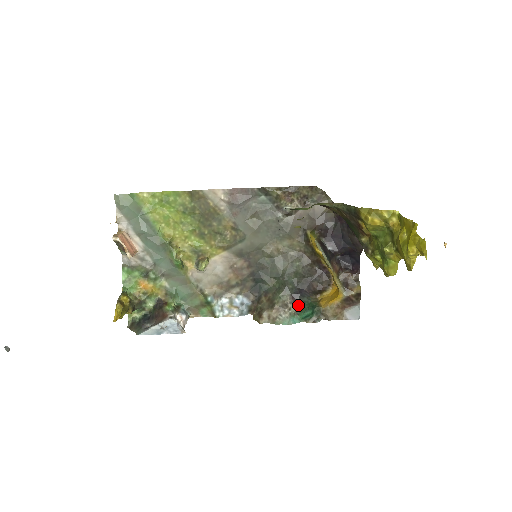
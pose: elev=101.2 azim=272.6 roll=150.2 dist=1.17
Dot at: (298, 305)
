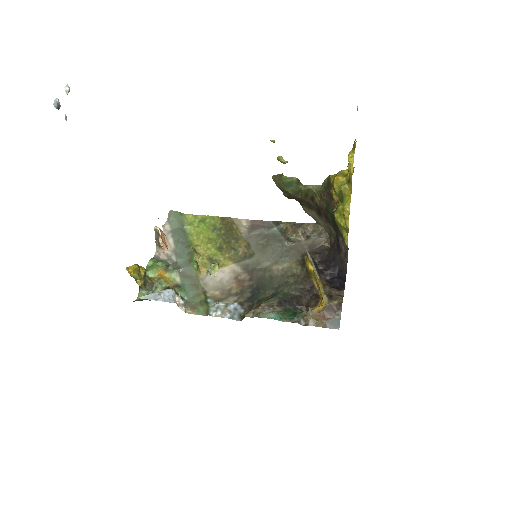
Dot at: (283, 309)
